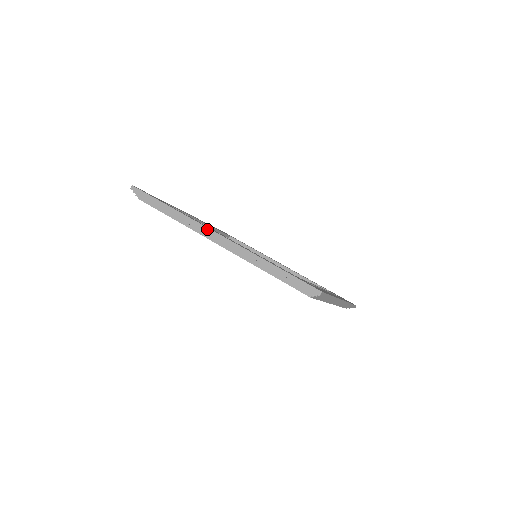
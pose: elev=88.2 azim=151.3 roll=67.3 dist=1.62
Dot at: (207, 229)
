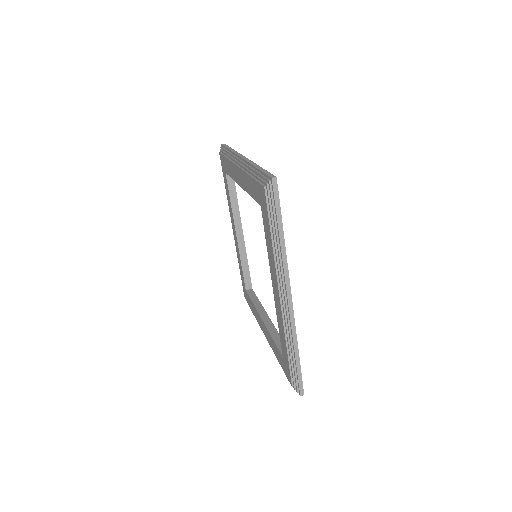
Dot at: (241, 155)
